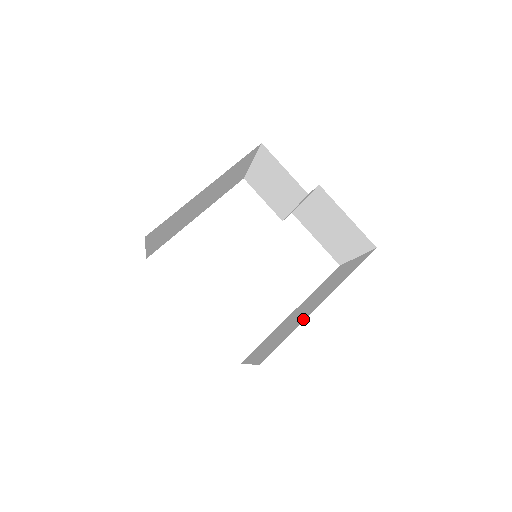
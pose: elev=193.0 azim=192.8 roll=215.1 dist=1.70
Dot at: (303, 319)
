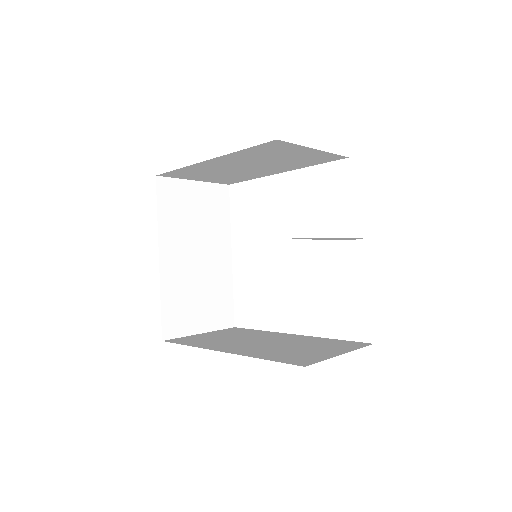
Dot at: (209, 346)
